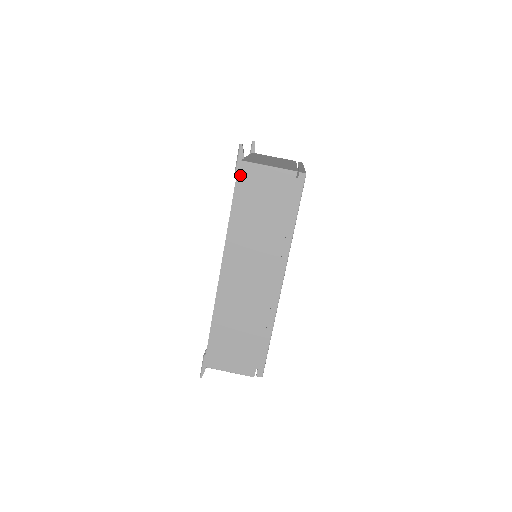
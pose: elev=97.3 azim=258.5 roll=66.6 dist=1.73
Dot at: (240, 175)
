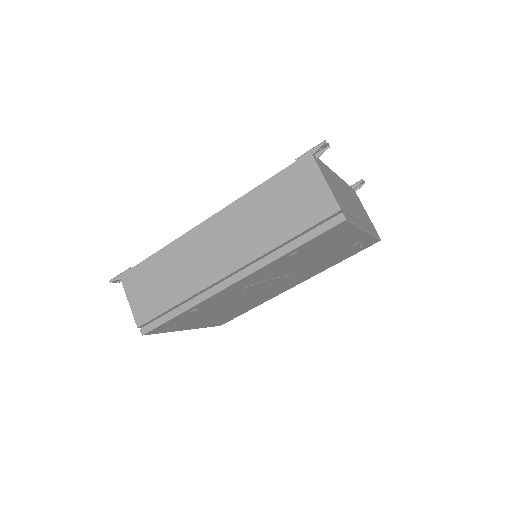
Dot at: (298, 164)
